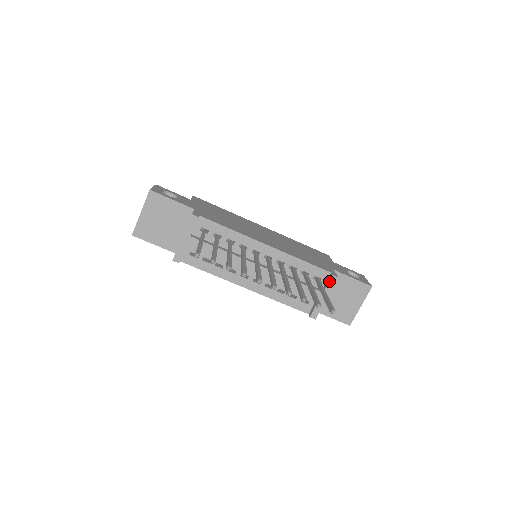
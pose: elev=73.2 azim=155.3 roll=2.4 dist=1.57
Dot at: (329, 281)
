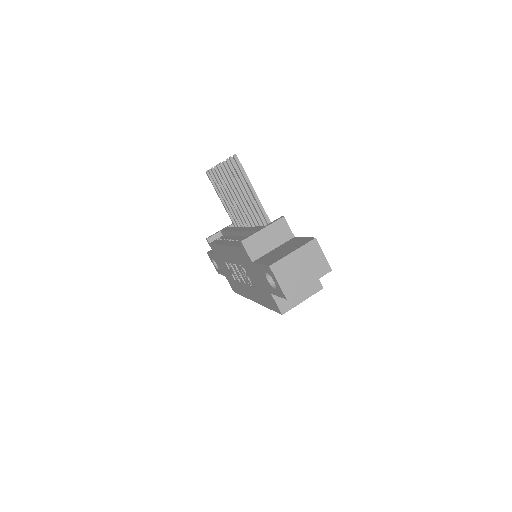
Dot at: occluded
